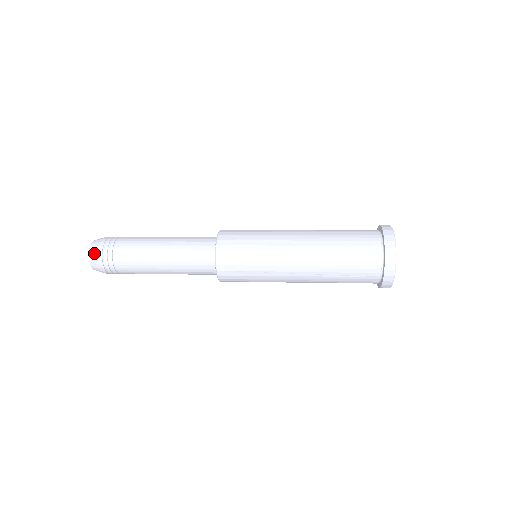
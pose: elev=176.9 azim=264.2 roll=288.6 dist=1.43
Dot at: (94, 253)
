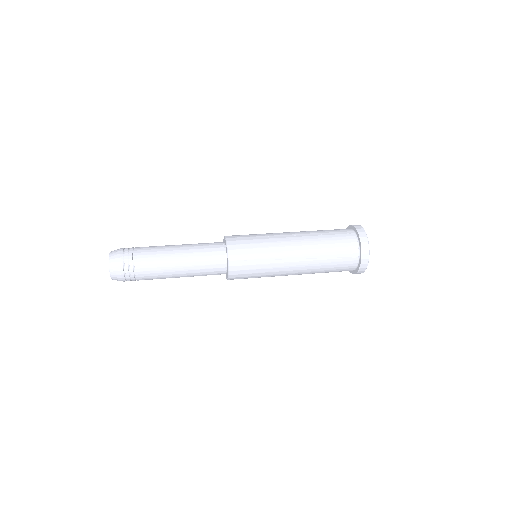
Dot at: (114, 257)
